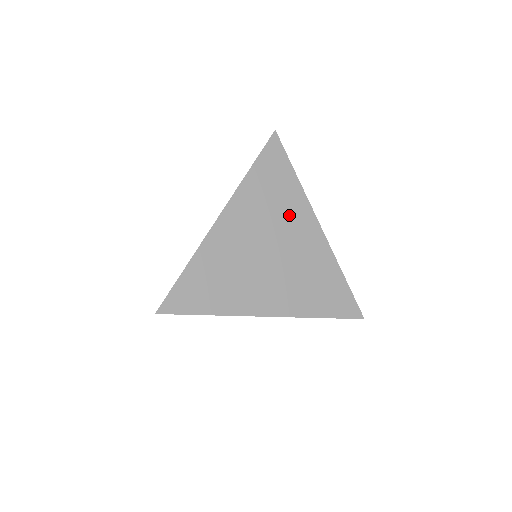
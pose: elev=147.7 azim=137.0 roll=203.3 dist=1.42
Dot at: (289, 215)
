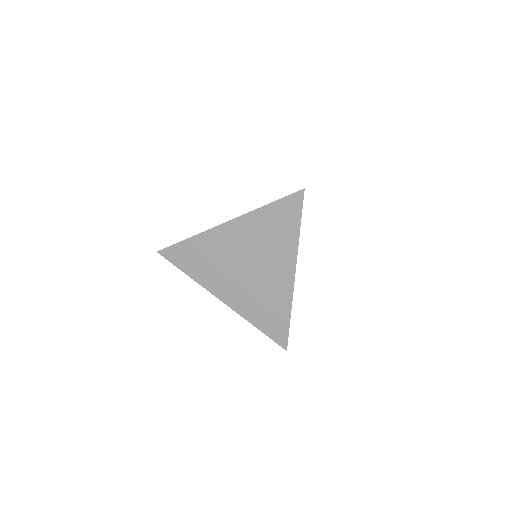
Dot at: occluded
